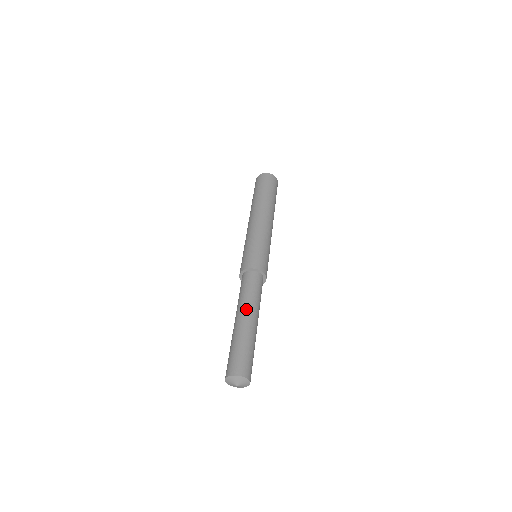
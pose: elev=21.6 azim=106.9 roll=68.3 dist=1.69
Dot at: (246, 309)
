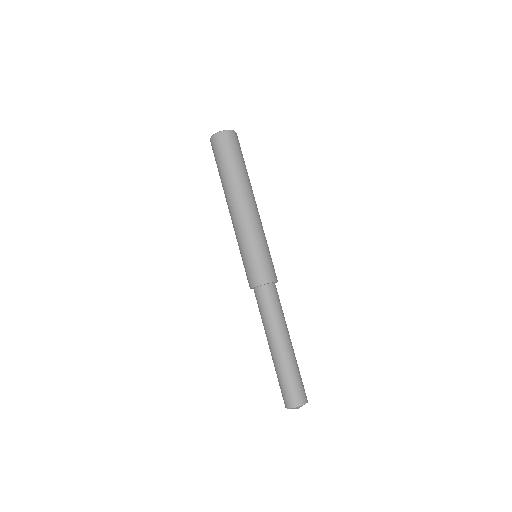
Dot at: (287, 331)
